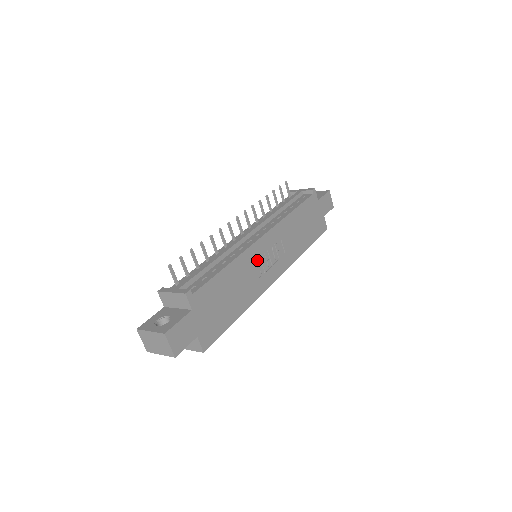
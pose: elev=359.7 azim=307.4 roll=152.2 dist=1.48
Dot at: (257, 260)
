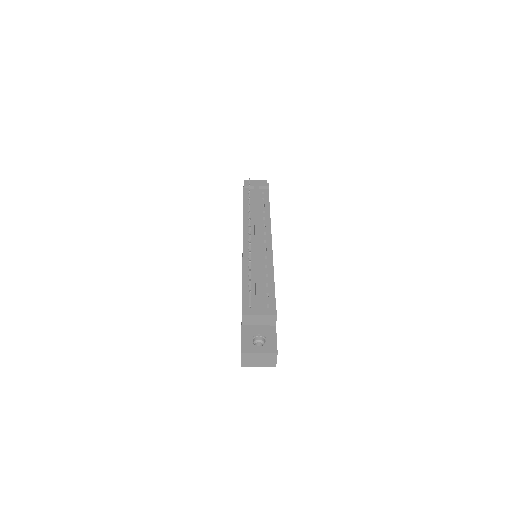
Dot at: occluded
